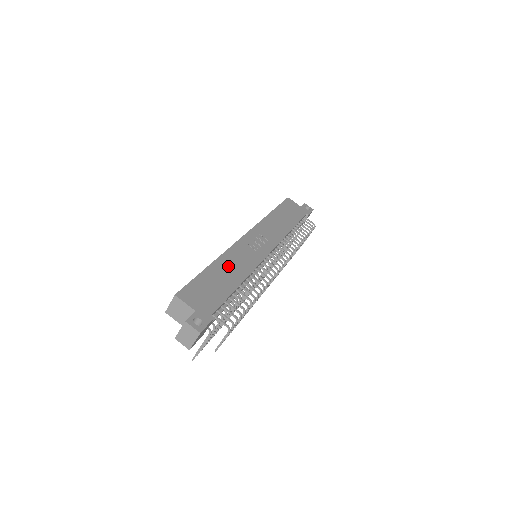
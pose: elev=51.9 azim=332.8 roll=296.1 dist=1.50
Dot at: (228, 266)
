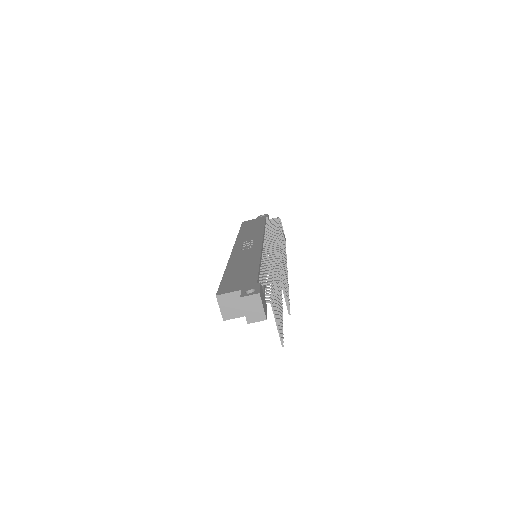
Dot at: (239, 264)
